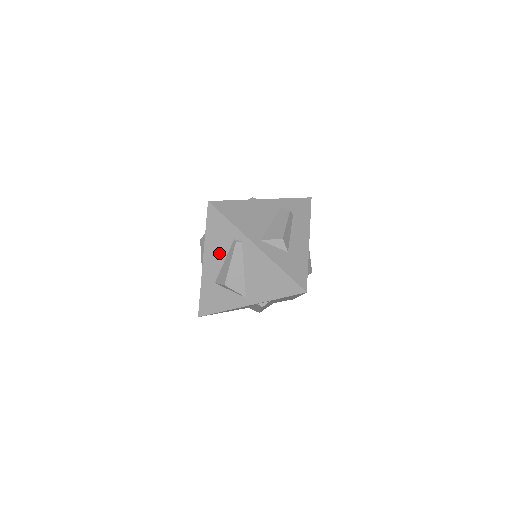
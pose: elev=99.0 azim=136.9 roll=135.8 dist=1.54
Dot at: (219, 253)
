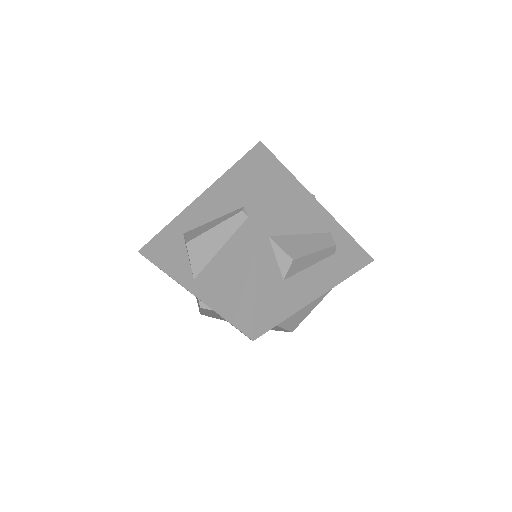
Dot at: (217, 206)
